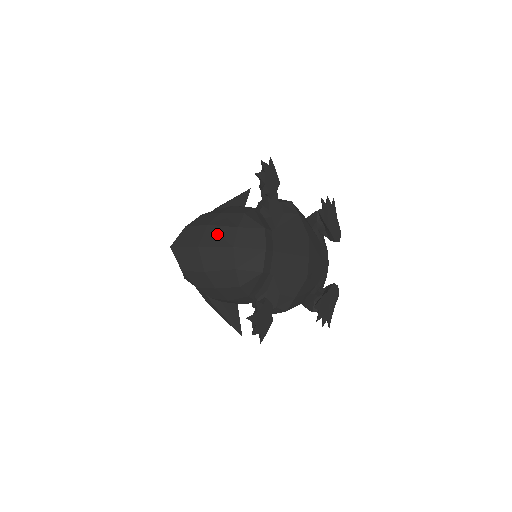
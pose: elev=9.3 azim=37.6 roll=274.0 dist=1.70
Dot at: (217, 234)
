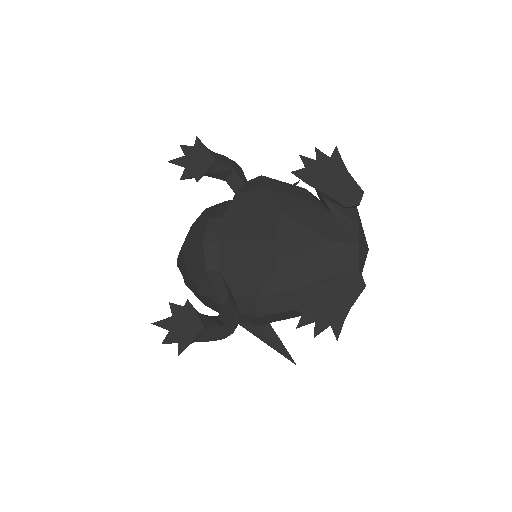
Dot at: occluded
